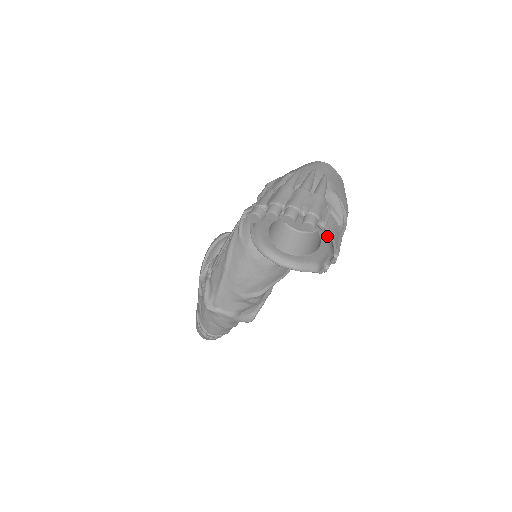
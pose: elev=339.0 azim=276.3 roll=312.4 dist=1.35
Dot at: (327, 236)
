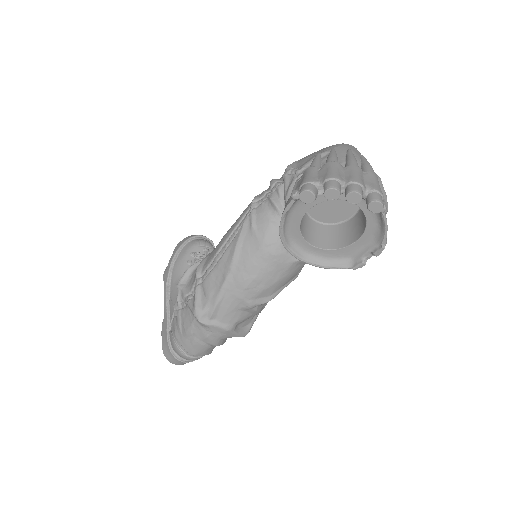
Dot at: (376, 223)
